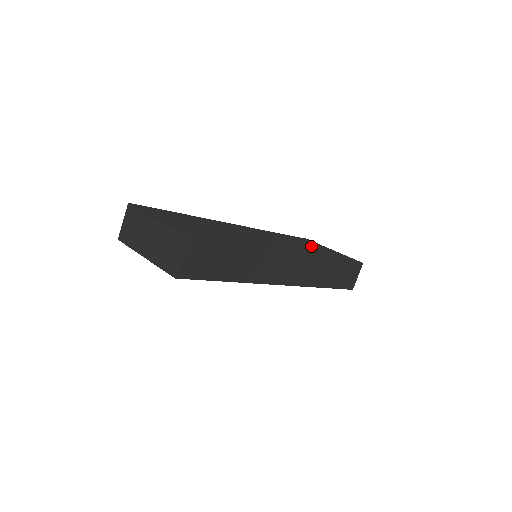
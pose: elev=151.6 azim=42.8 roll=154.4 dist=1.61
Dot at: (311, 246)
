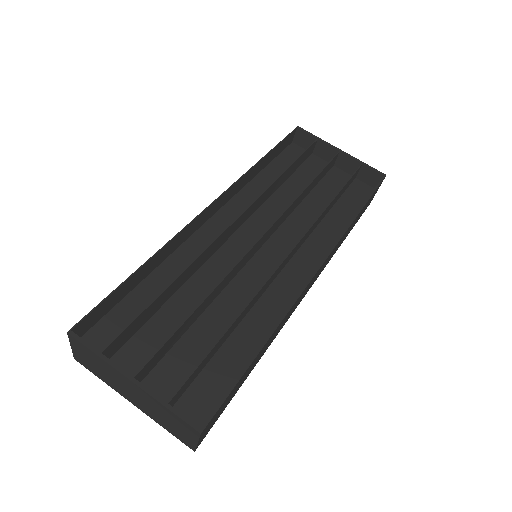
Dot at: (317, 175)
